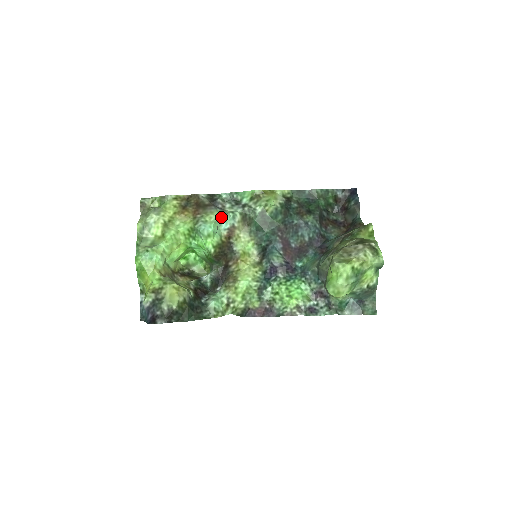
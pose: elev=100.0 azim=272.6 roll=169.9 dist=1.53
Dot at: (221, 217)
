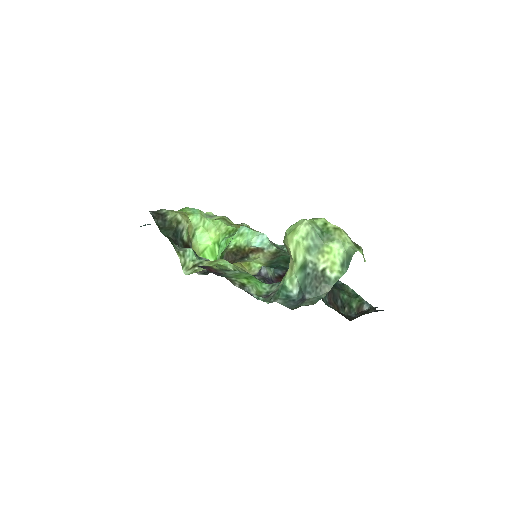
Dot at: (262, 235)
